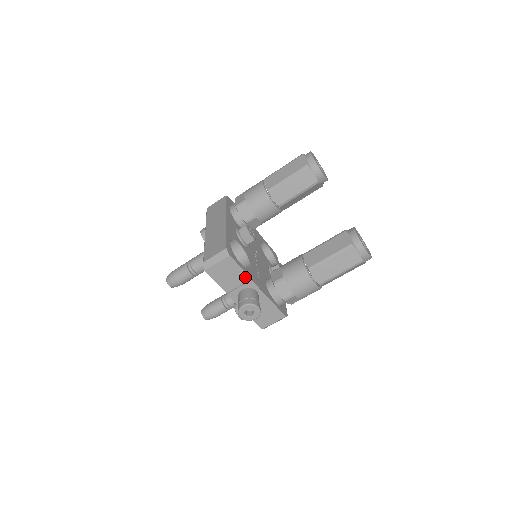
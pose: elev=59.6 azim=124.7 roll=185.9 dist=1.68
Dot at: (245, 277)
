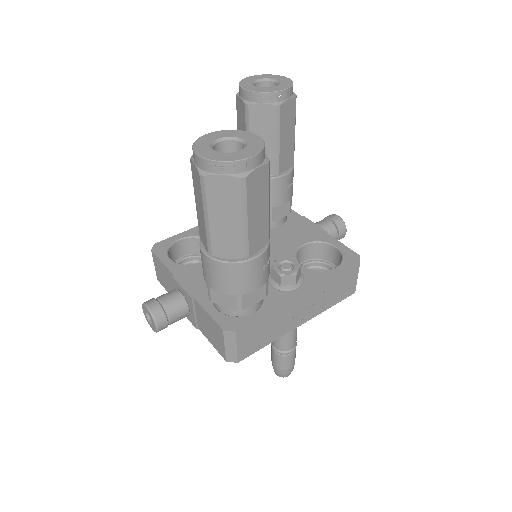
Dot at: (171, 275)
